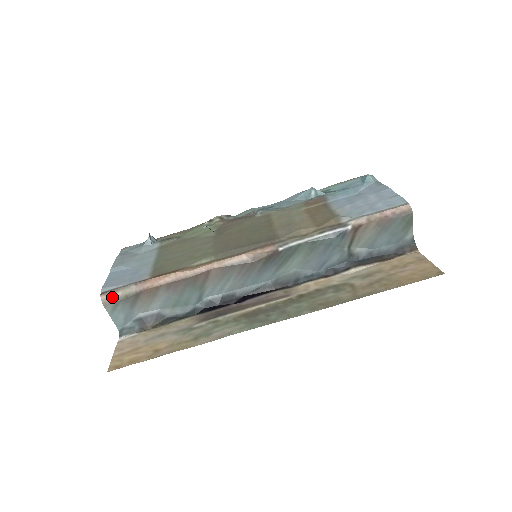
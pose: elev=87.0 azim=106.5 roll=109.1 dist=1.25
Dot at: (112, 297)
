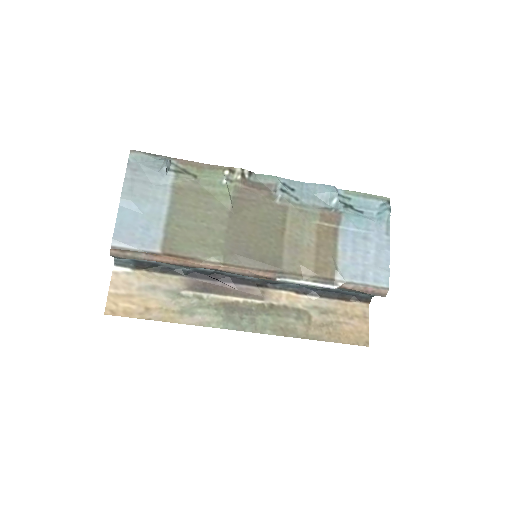
Dot at: (121, 254)
